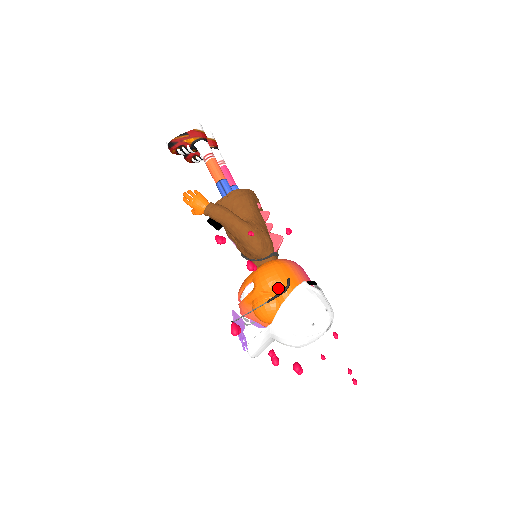
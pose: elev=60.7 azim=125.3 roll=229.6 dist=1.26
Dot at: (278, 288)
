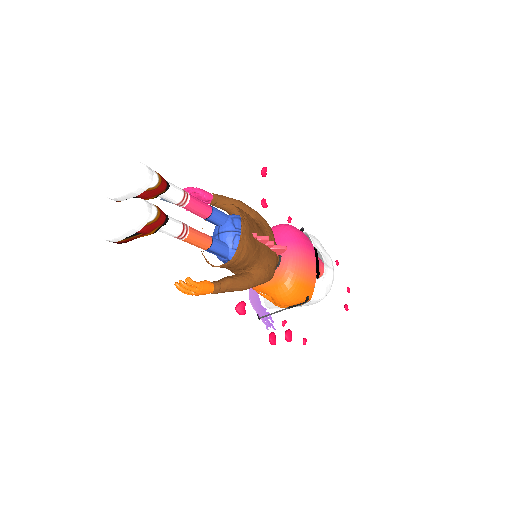
Dot at: (299, 304)
